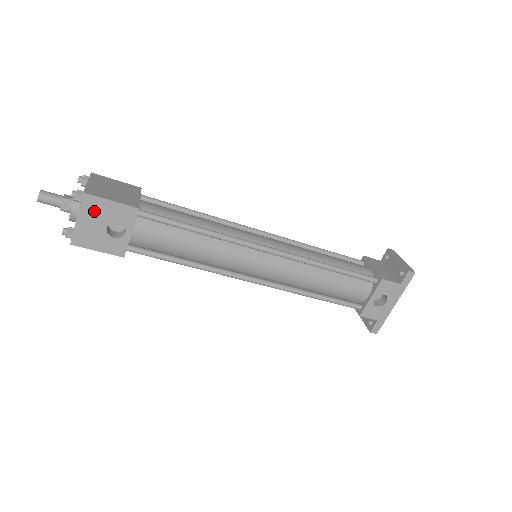
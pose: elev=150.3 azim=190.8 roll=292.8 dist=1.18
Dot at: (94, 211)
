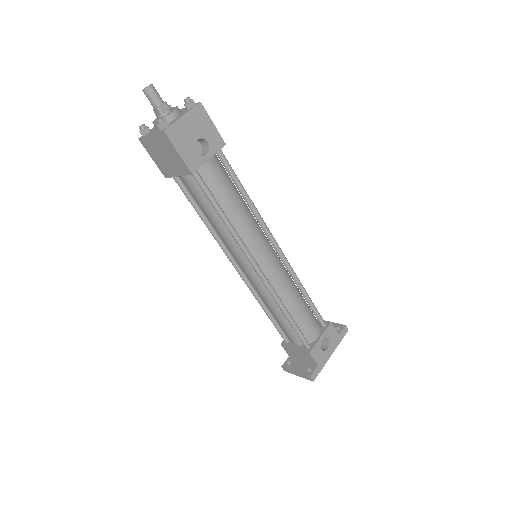
Dot at: (198, 120)
